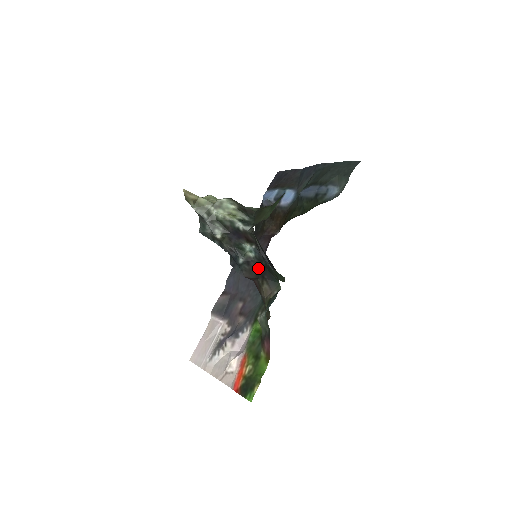
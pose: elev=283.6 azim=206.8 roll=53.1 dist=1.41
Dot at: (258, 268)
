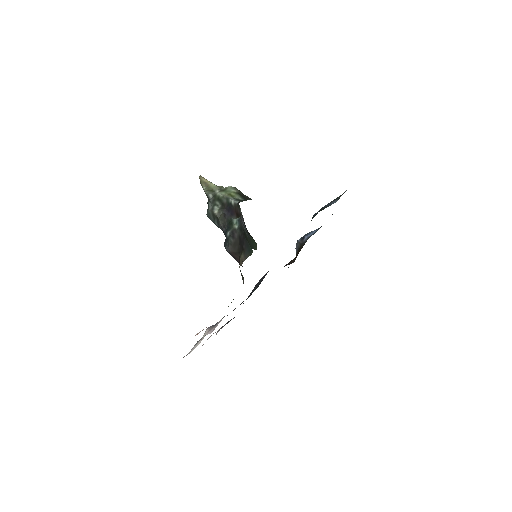
Dot at: (240, 240)
